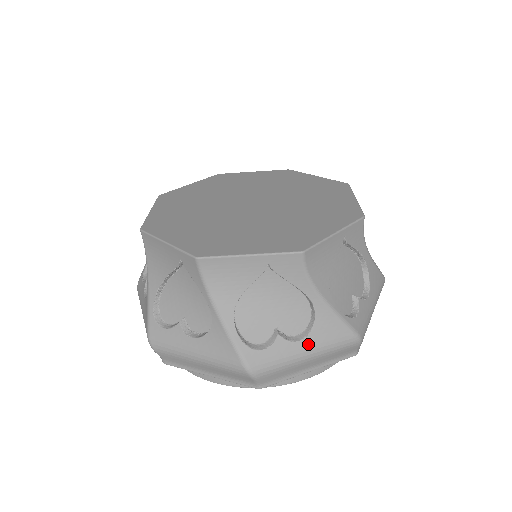
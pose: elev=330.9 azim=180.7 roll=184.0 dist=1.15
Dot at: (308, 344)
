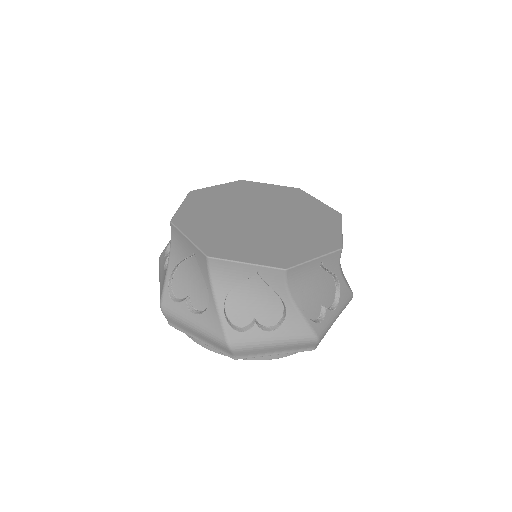
Dot at: (197, 320)
